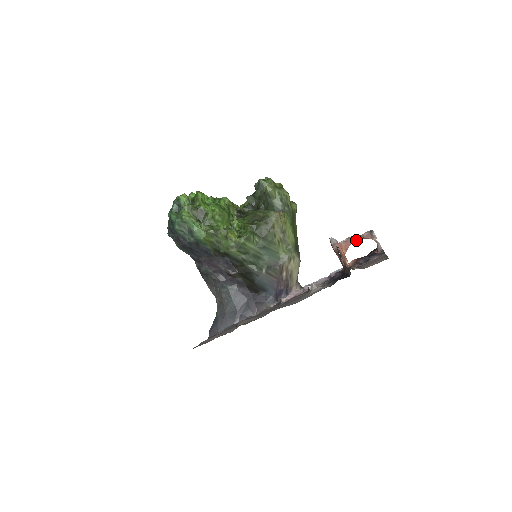
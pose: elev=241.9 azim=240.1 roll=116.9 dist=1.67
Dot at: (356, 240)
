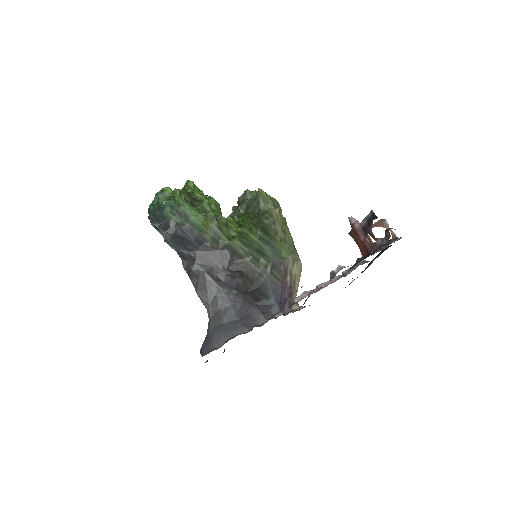
Dot at: occluded
